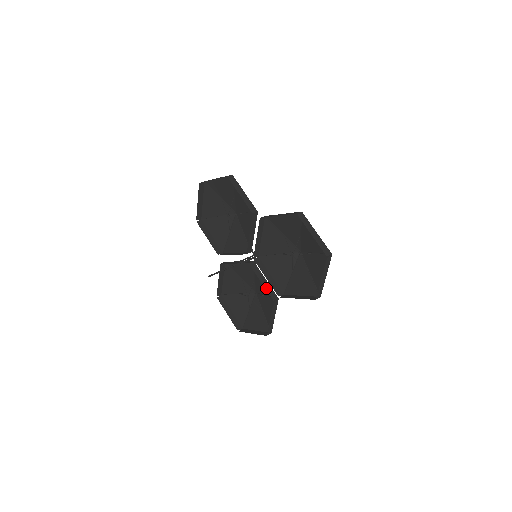
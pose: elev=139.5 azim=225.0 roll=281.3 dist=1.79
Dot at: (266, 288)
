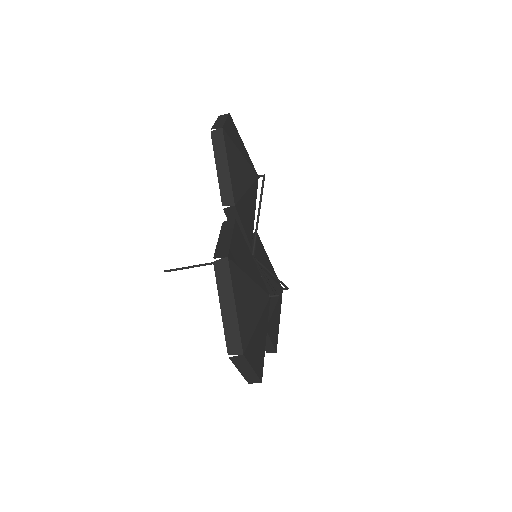
Dot at: occluded
